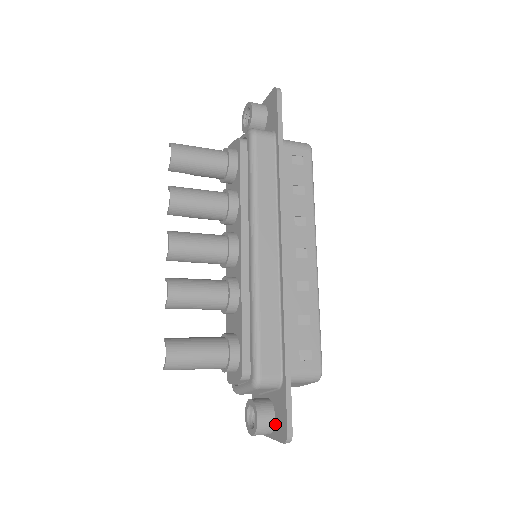
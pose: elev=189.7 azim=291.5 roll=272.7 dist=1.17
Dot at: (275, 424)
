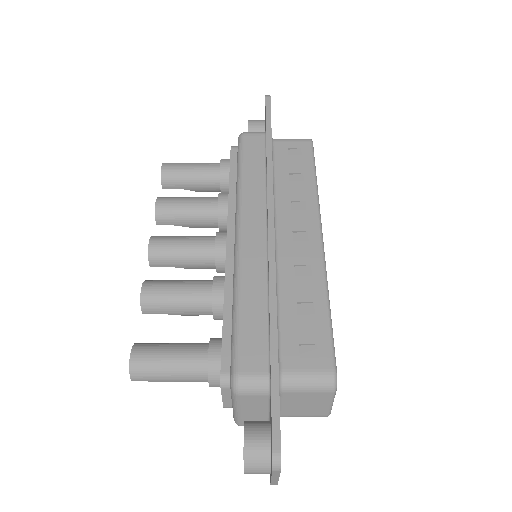
Dot at: (270, 450)
